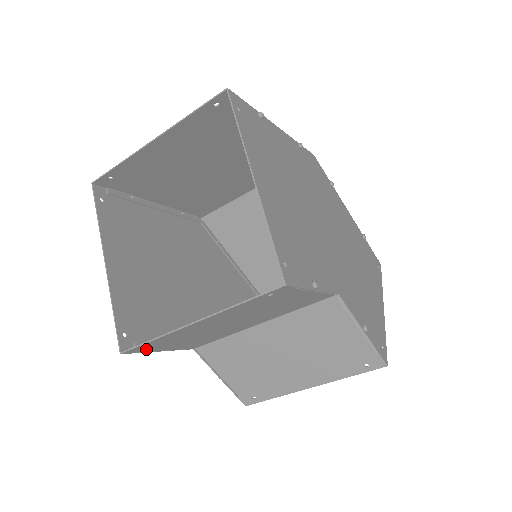
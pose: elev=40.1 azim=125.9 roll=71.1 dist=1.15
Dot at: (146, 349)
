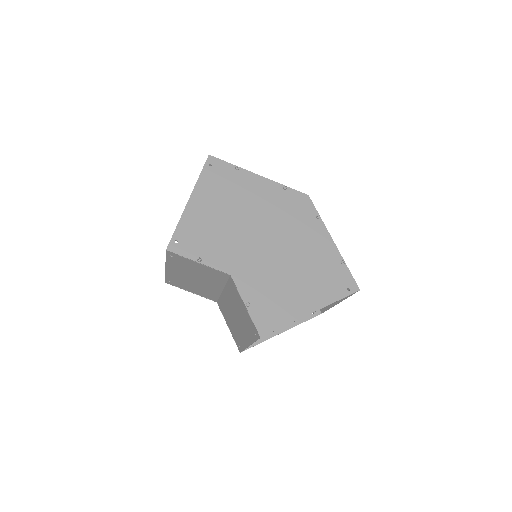
Dot at: (176, 285)
